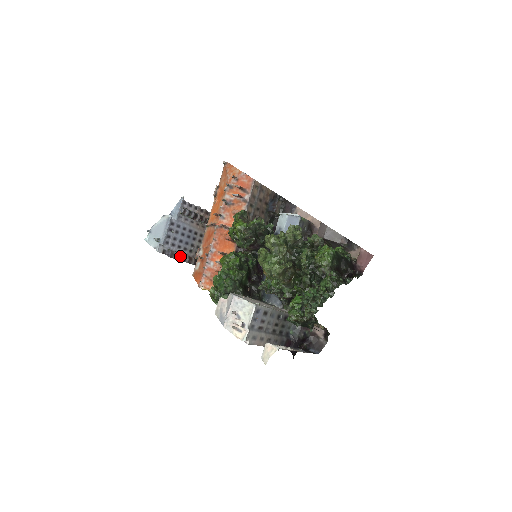
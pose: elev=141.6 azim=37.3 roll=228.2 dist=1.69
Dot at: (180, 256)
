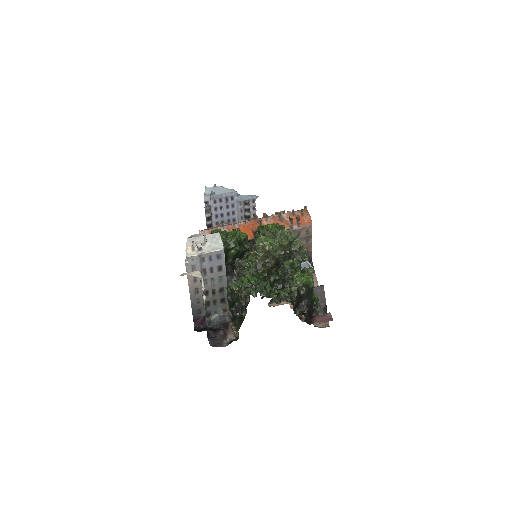
Dot at: (210, 220)
